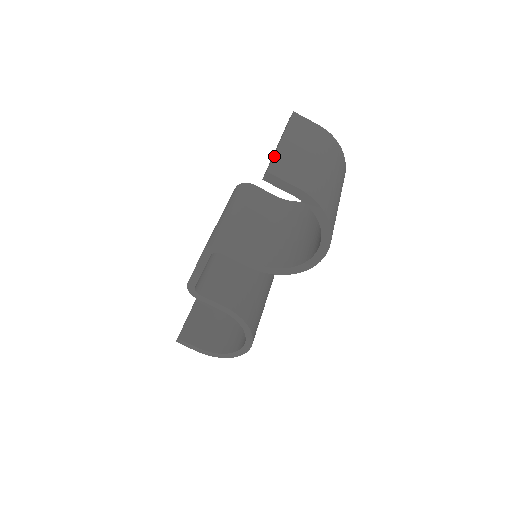
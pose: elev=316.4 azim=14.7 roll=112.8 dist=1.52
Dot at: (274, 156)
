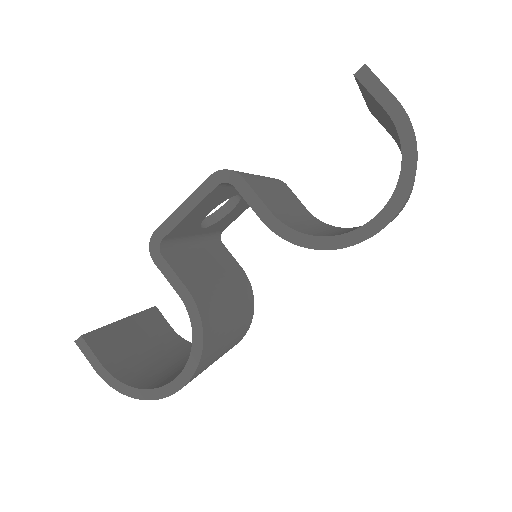
Dot at: occluded
